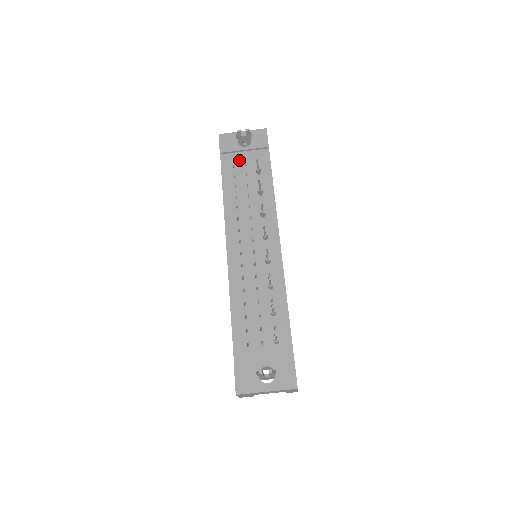
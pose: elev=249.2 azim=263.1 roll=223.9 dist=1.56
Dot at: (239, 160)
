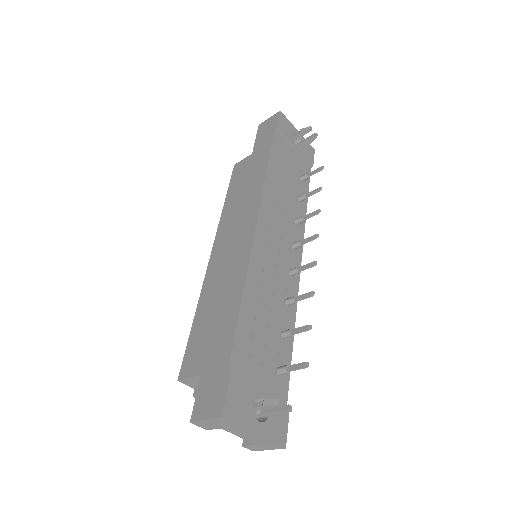
Dot at: (288, 151)
